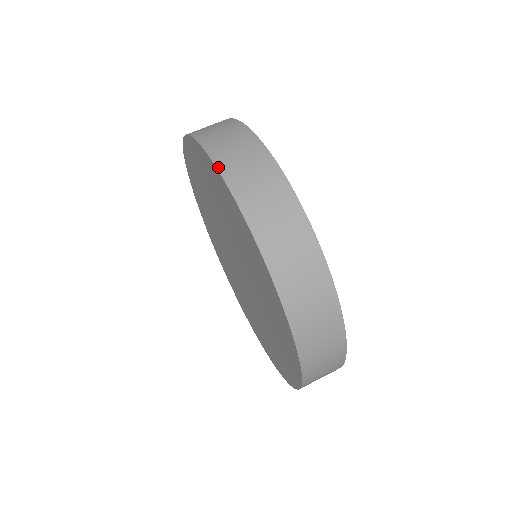
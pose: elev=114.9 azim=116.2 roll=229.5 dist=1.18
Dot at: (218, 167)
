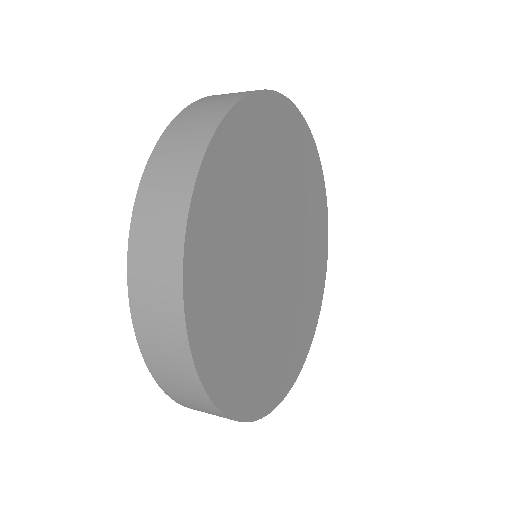
Dot at: (189, 105)
